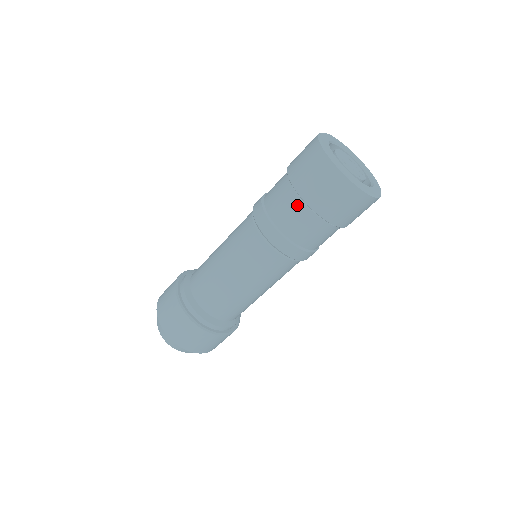
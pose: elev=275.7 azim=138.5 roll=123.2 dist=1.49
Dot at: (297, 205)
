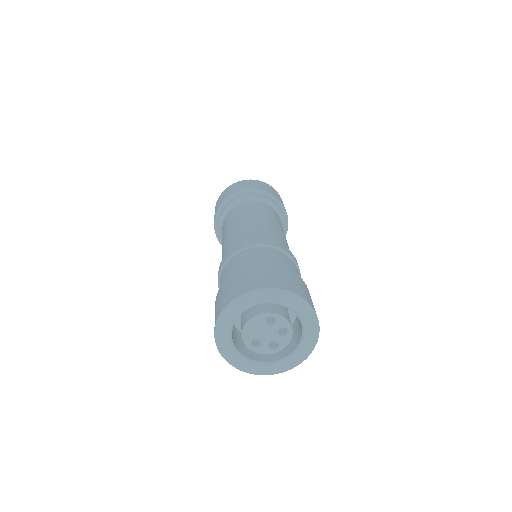
Dot at: occluded
